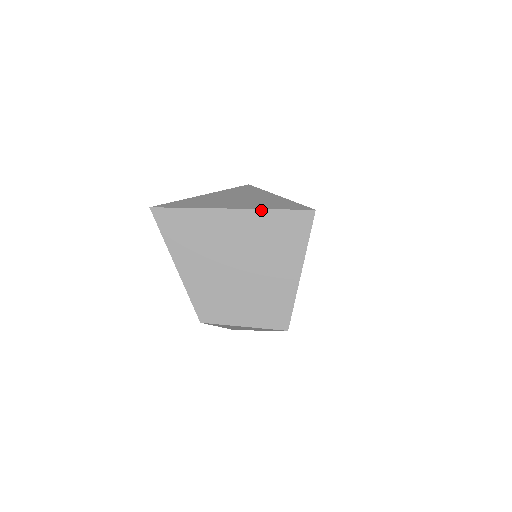
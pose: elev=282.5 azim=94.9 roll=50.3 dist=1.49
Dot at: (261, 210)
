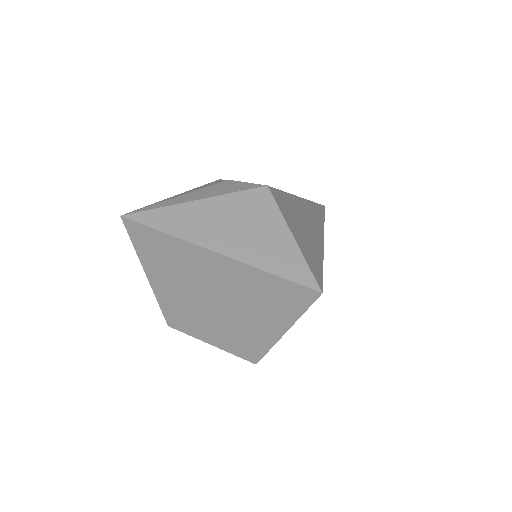
Dot at: (255, 268)
